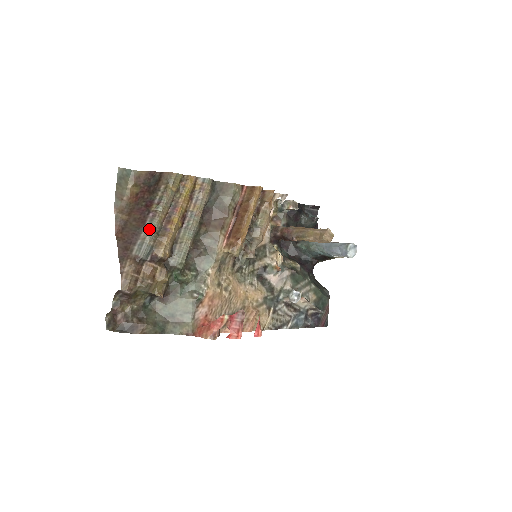
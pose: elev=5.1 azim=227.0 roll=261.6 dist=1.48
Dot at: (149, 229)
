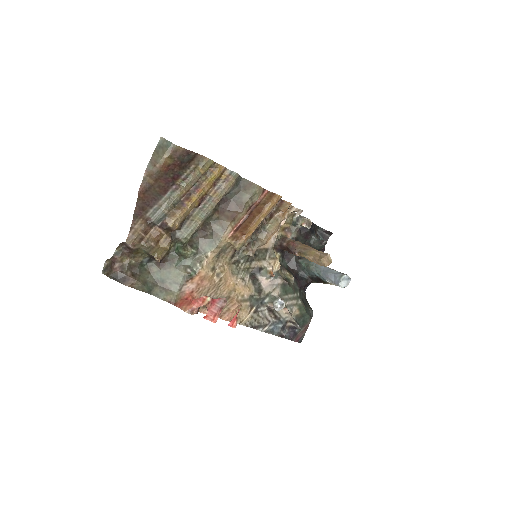
Dot at: (168, 199)
